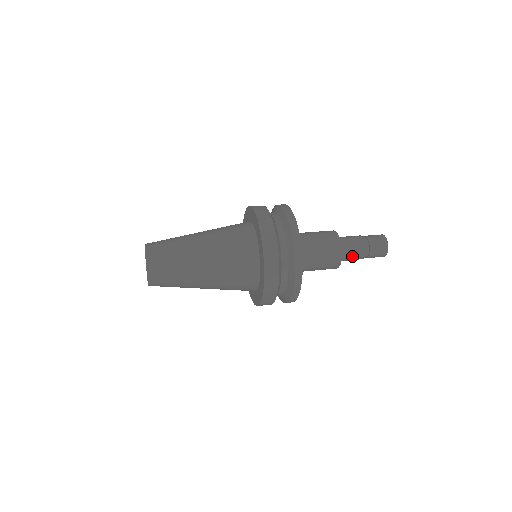
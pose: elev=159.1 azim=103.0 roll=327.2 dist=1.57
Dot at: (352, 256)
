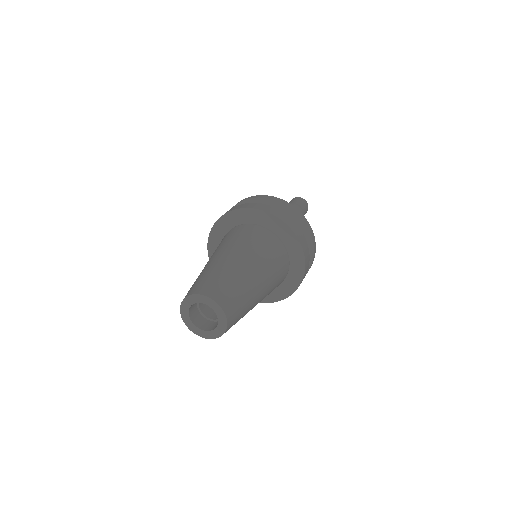
Dot at: occluded
